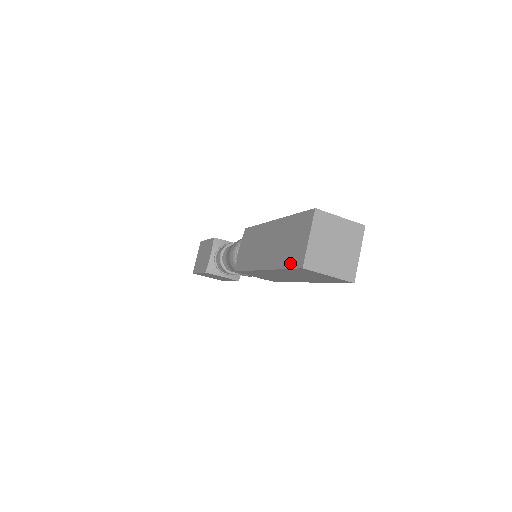
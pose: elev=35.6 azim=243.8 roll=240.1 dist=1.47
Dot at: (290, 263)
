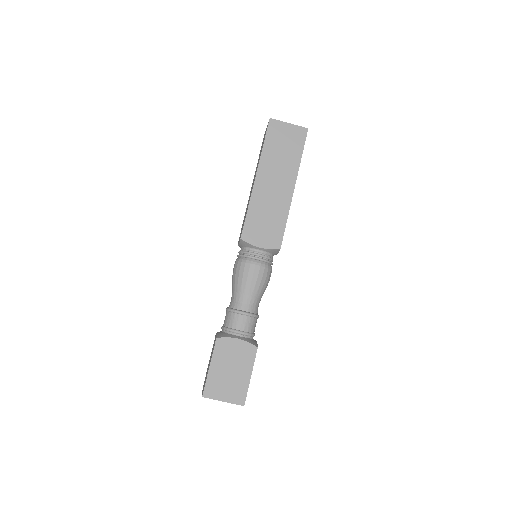
Dot at: (265, 137)
